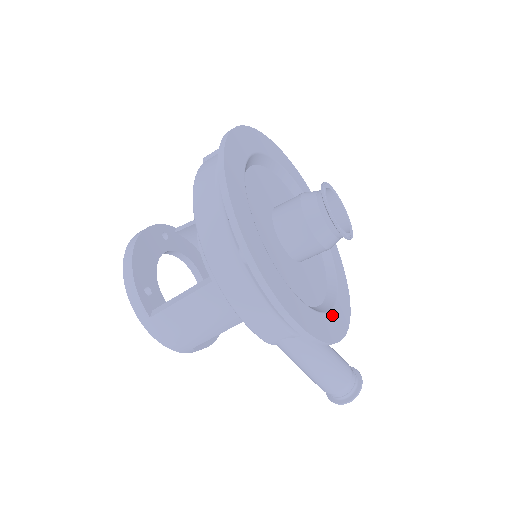
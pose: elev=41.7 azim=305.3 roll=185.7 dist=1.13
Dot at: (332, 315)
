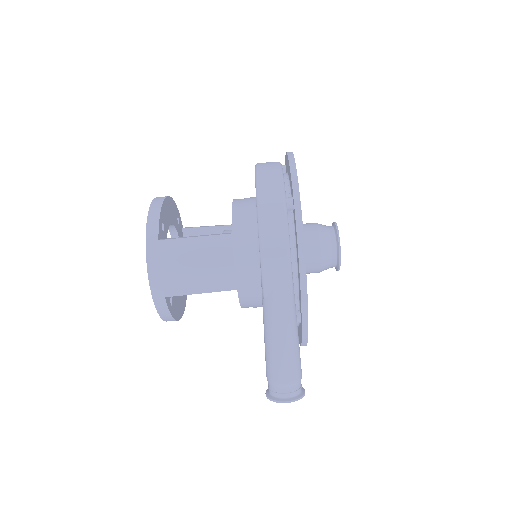
Dot at: occluded
